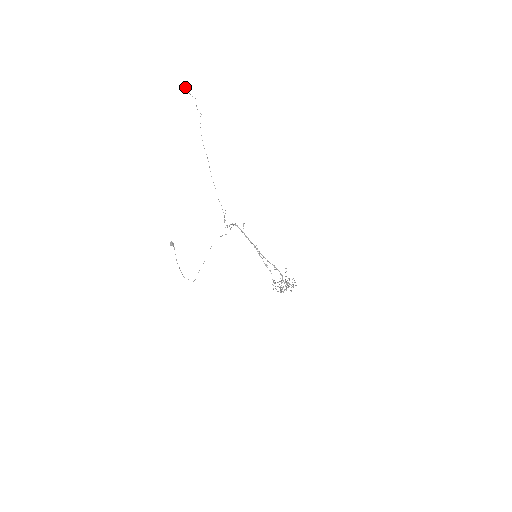
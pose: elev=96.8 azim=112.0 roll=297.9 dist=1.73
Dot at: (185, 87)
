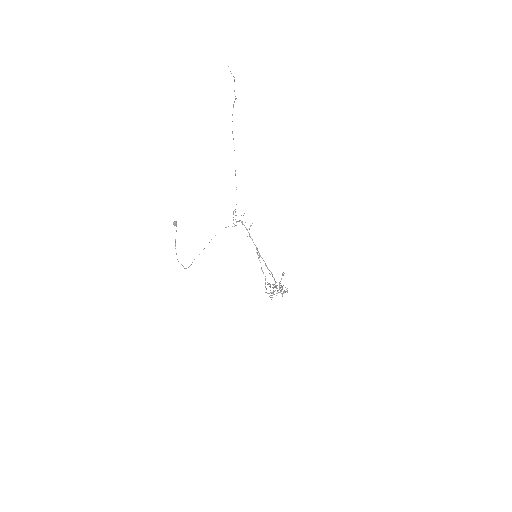
Dot at: occluded
